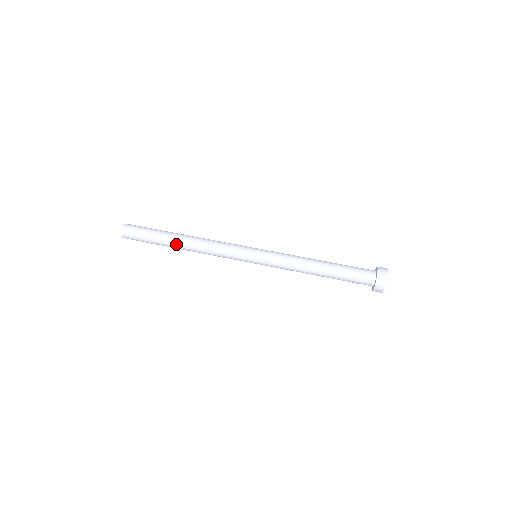
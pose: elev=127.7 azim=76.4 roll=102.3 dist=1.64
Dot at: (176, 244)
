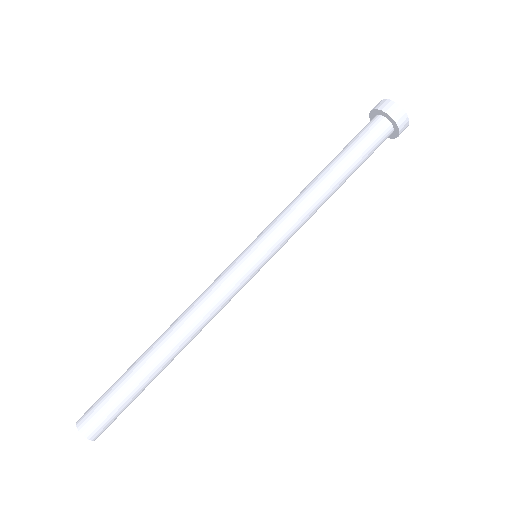
Dot at: (167, 363)
